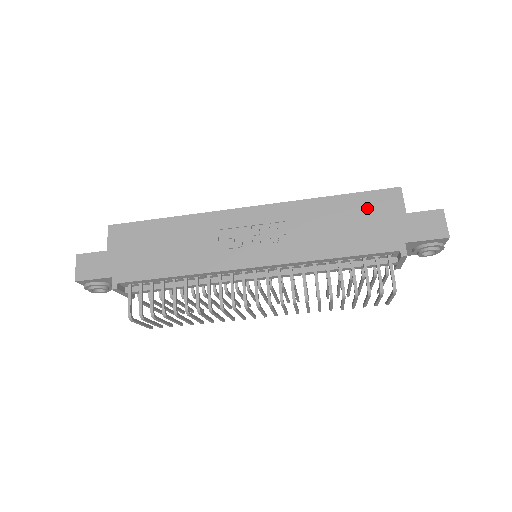
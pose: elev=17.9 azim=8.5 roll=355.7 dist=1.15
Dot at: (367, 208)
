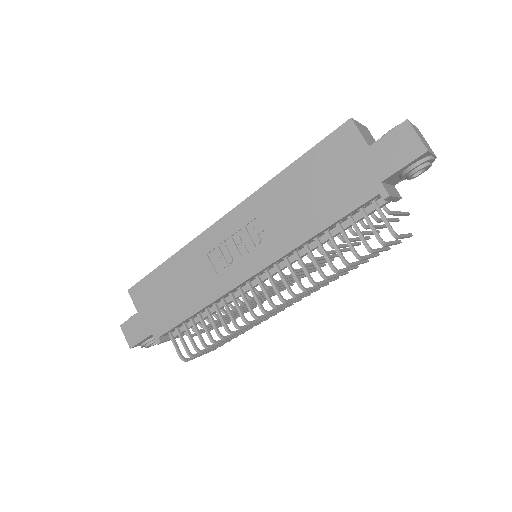
Dot at: (326, 162)
